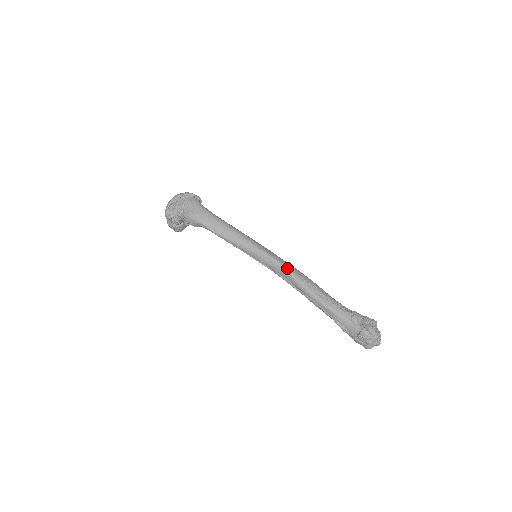
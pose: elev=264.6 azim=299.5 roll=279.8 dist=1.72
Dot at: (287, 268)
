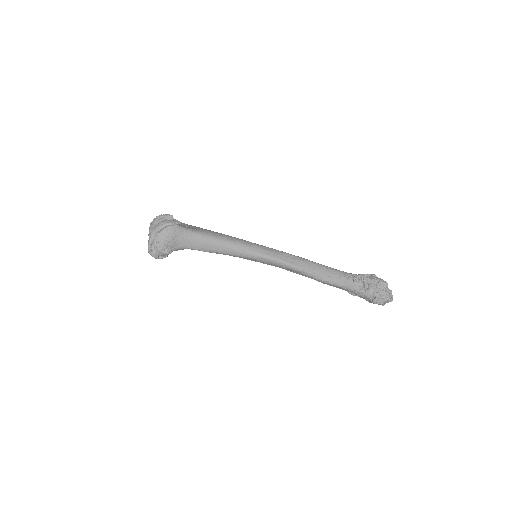
Dot at: (291, 265)
